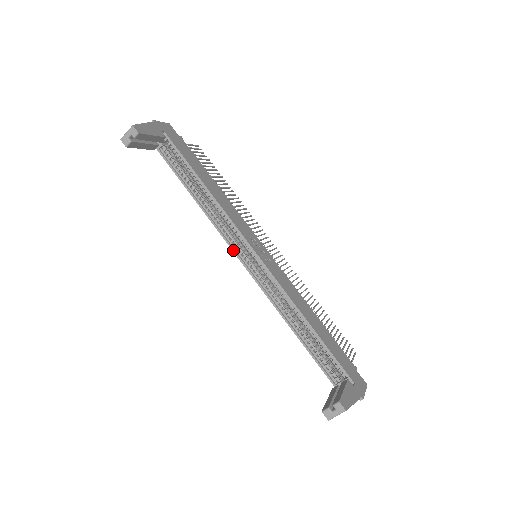
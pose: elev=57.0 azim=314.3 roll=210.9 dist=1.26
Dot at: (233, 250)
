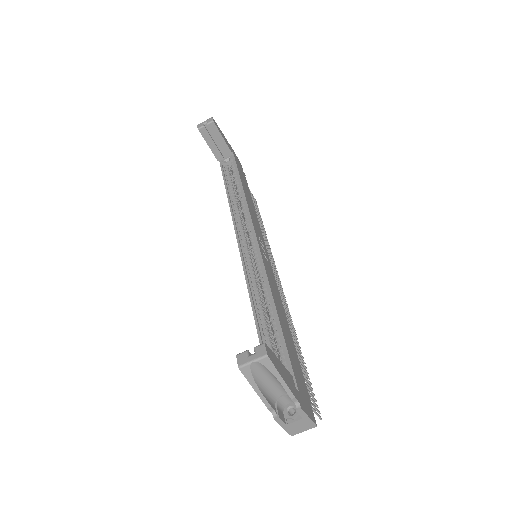
Dot at: (237, 235)
